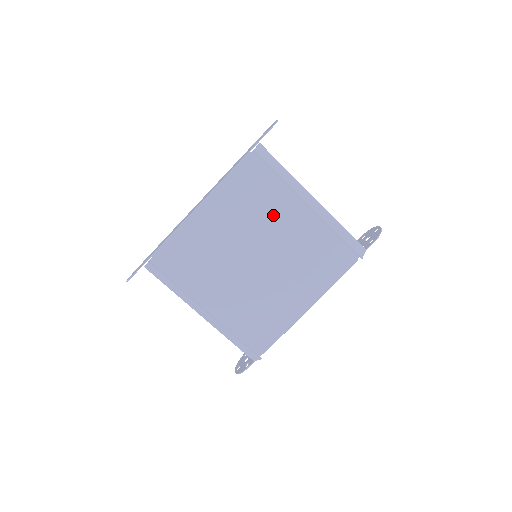
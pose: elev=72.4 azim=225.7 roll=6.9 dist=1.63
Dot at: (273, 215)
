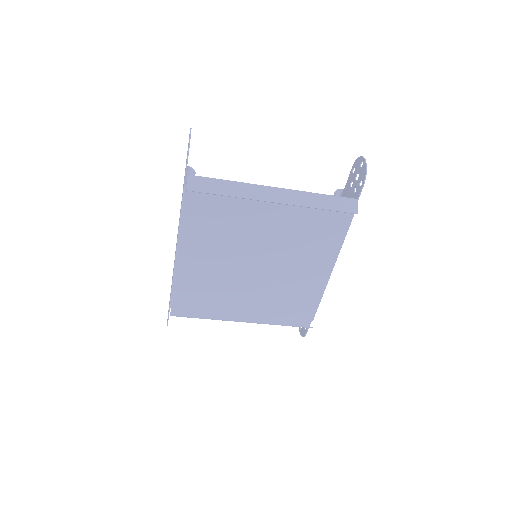
Dot at: (246, 224)
